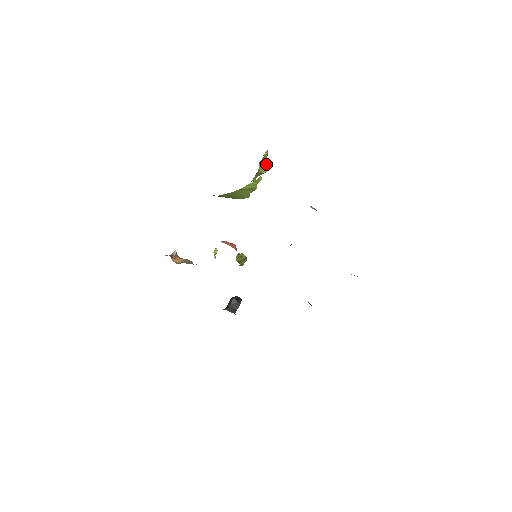
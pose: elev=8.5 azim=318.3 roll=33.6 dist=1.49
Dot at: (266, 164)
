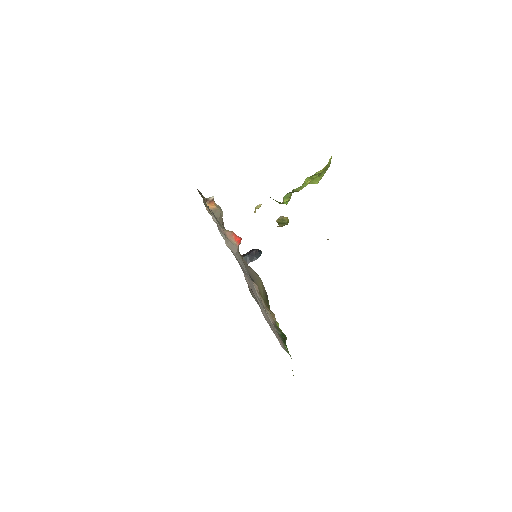
Dot at: (321, 176)
